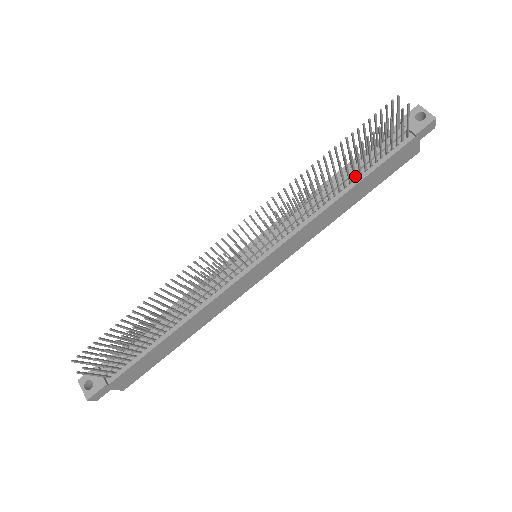
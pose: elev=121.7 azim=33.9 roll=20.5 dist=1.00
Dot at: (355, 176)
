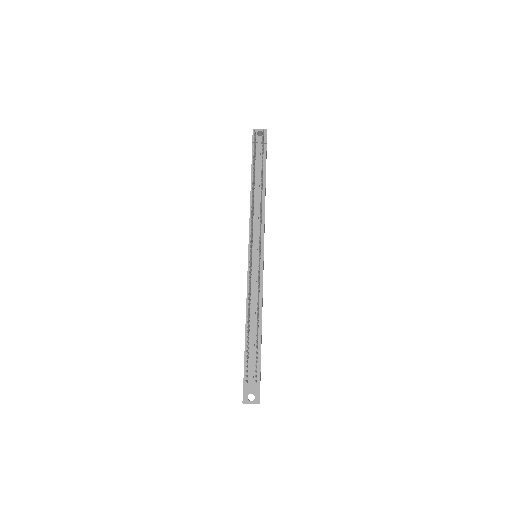
Dot at: occluded
